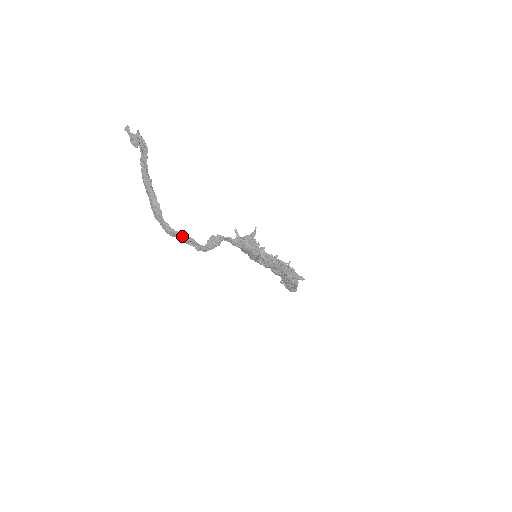
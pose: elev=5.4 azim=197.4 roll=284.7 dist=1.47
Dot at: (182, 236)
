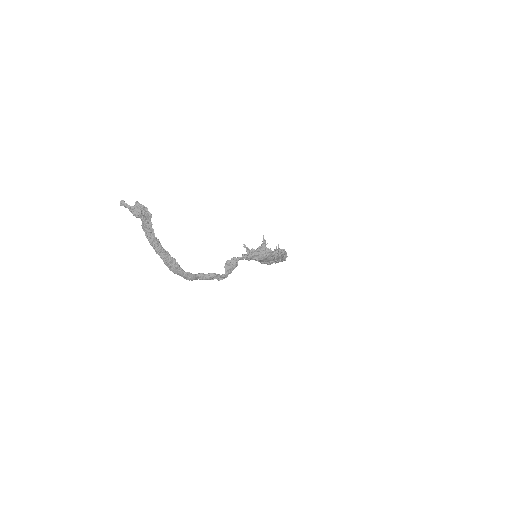
Dot at: (205, 276)
